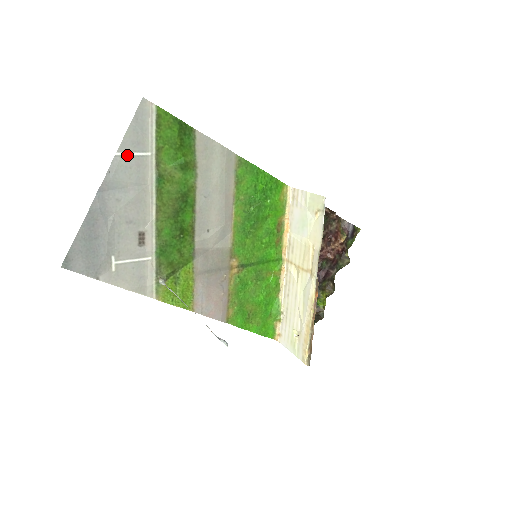
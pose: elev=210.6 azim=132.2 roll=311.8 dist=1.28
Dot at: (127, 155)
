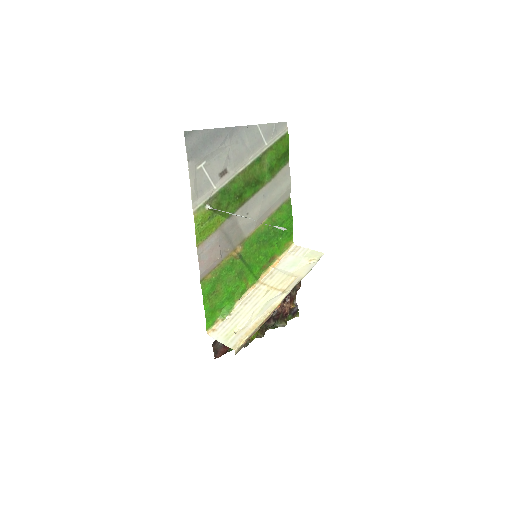
Dot at: (260, 132)
